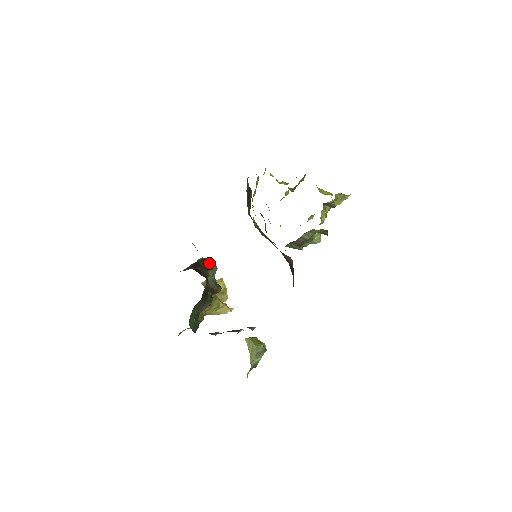
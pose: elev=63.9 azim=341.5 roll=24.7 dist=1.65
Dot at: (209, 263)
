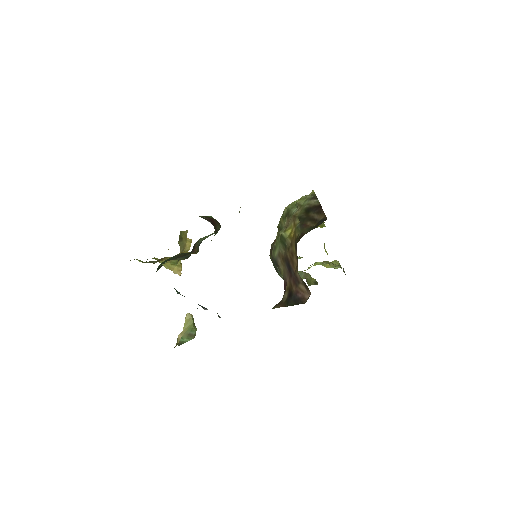
Dot at: (219, 228)
